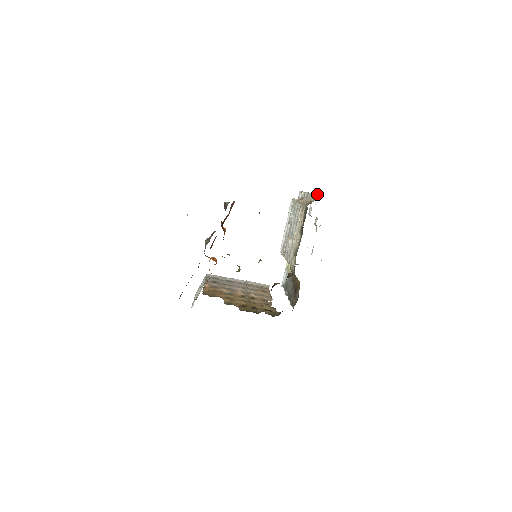
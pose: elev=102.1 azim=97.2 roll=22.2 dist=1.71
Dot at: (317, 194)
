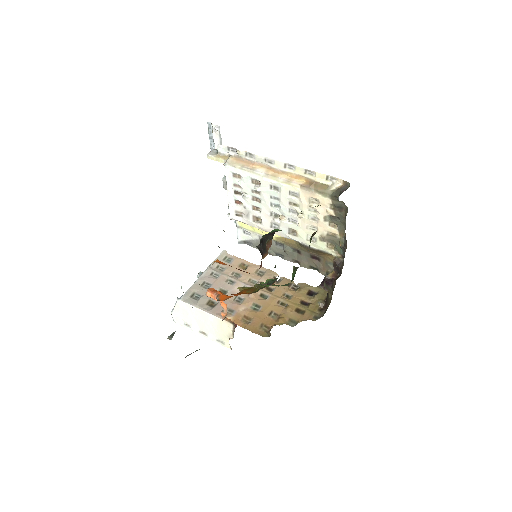
Dot at: (330, 176)
